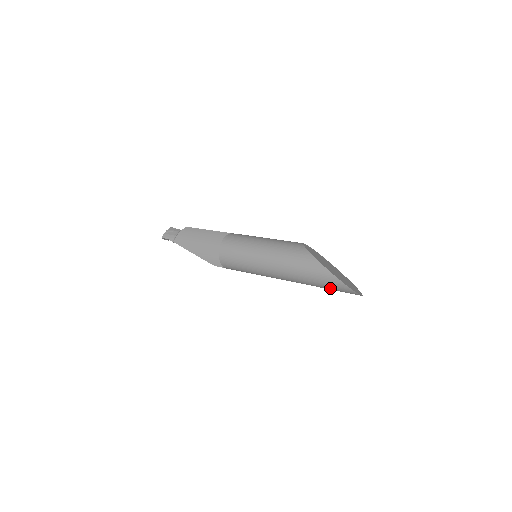
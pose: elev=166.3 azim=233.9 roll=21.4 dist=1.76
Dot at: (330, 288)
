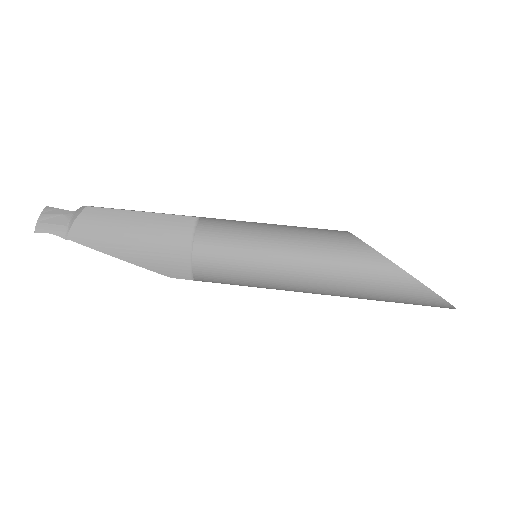
Dot at: (409, 303)
